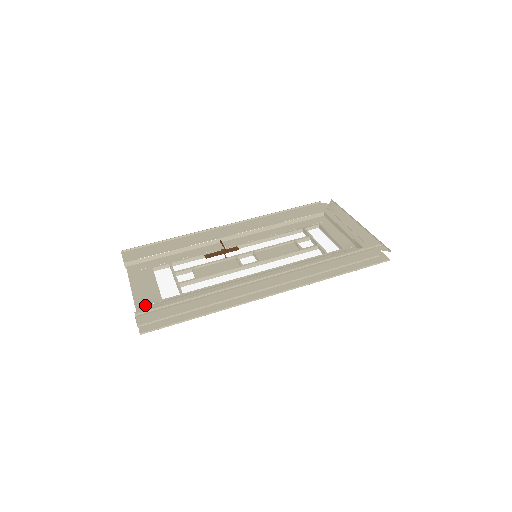
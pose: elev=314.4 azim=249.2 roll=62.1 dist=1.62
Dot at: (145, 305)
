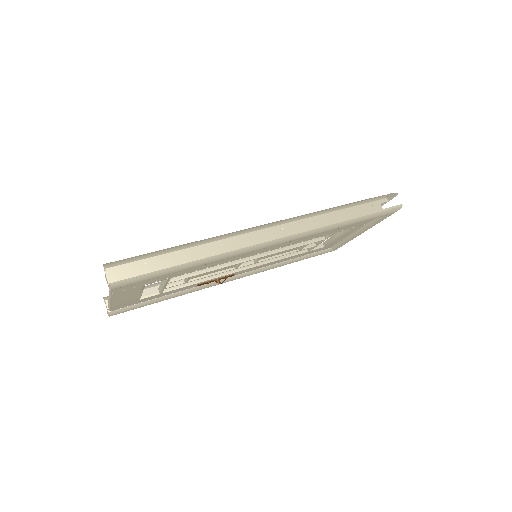
Dot at: occluded
